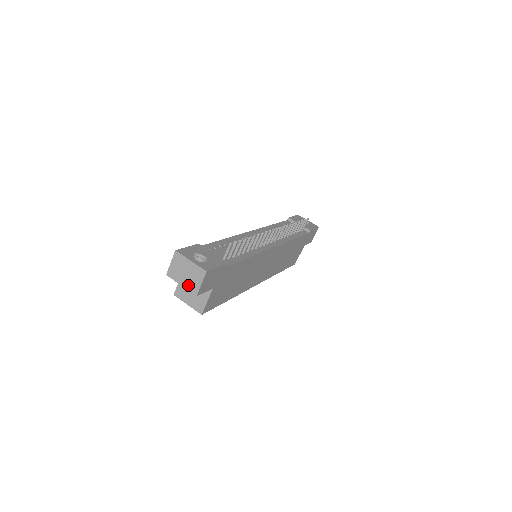
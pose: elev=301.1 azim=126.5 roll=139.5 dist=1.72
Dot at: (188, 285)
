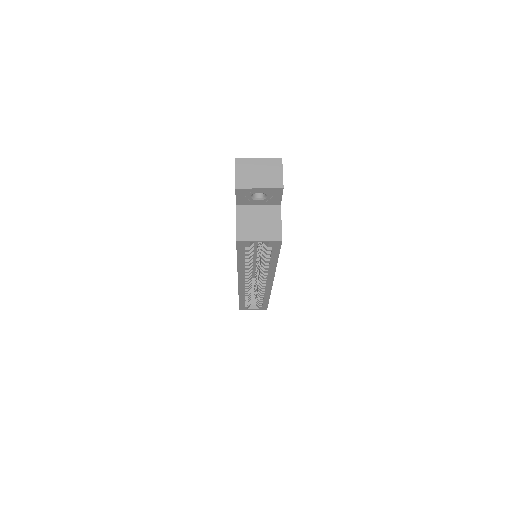
Dot at: (268, 183)
